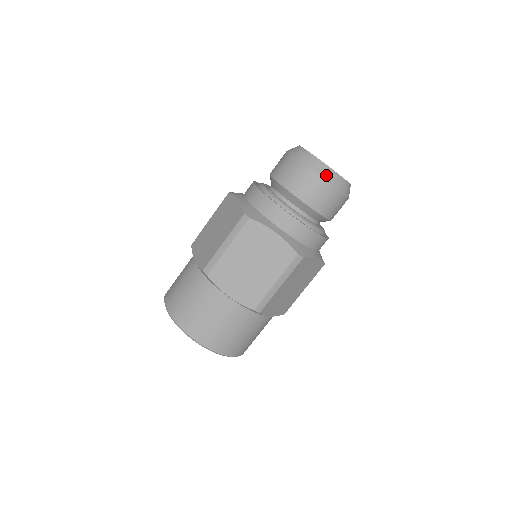
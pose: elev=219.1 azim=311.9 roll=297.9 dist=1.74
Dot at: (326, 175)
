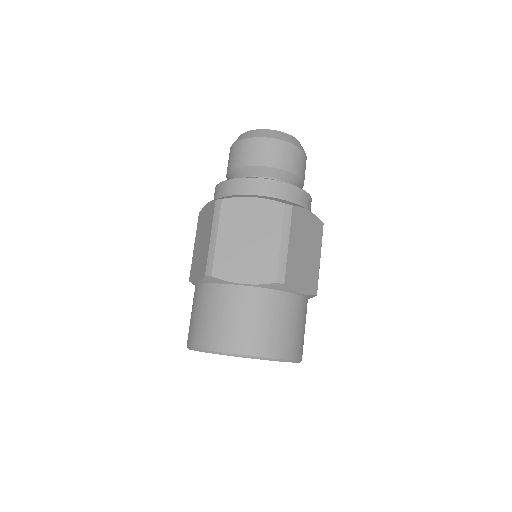
Dot at: occluded
